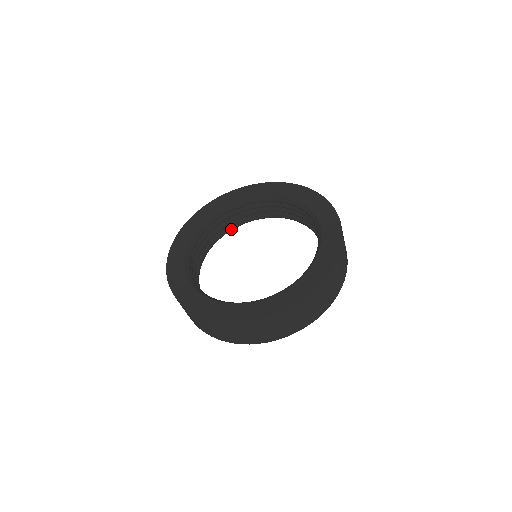
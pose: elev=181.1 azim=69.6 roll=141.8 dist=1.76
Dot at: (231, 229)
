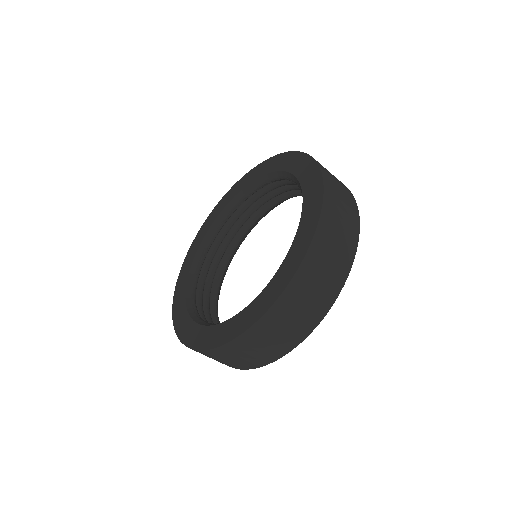
Dot at: (237, 243)
